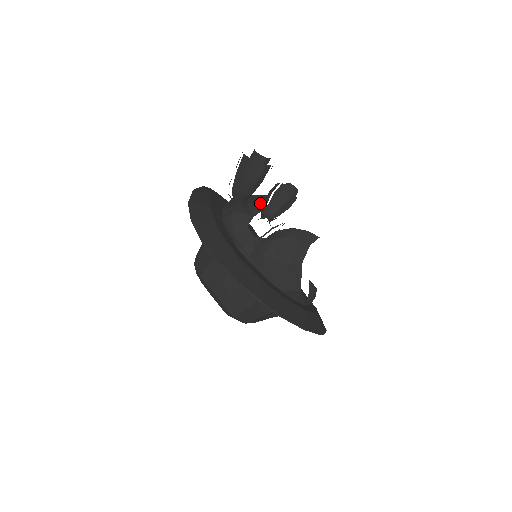
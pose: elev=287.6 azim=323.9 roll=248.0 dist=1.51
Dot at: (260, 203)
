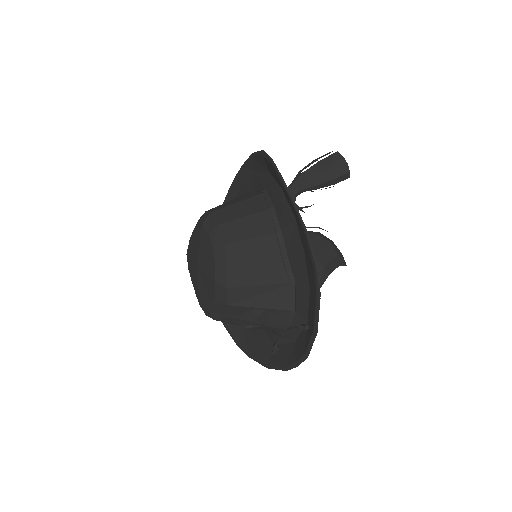
Dot at: occluded
